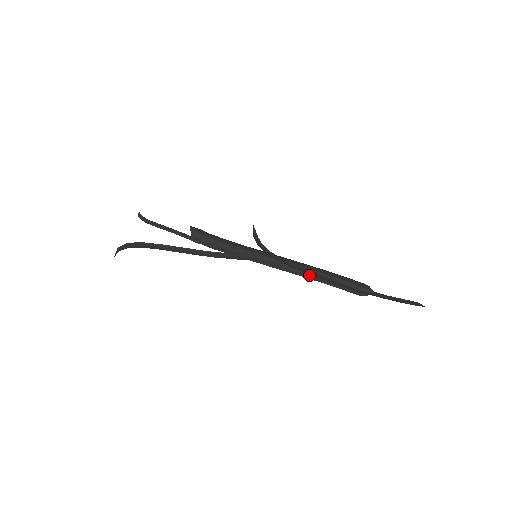
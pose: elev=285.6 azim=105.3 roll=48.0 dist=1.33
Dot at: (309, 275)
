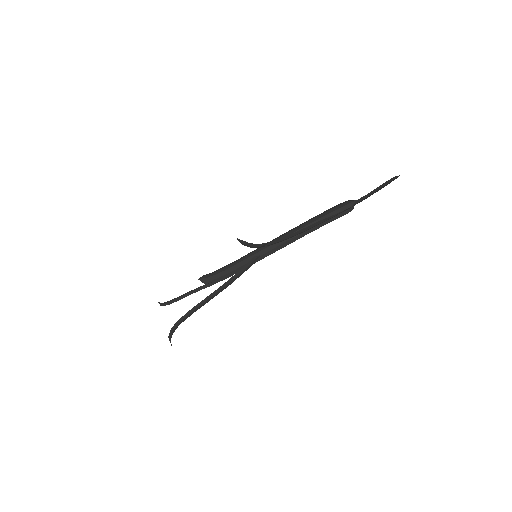
Dot at: (303, 233)
